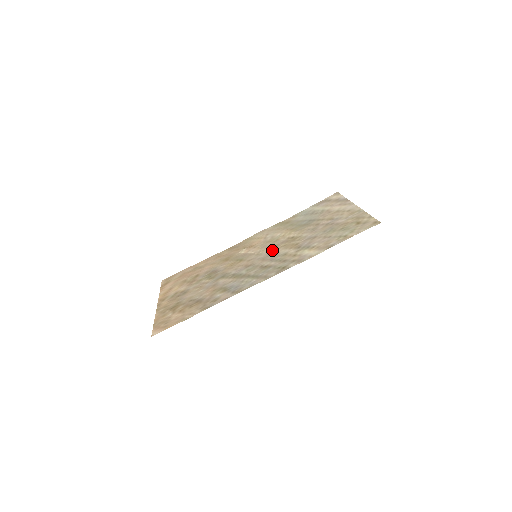
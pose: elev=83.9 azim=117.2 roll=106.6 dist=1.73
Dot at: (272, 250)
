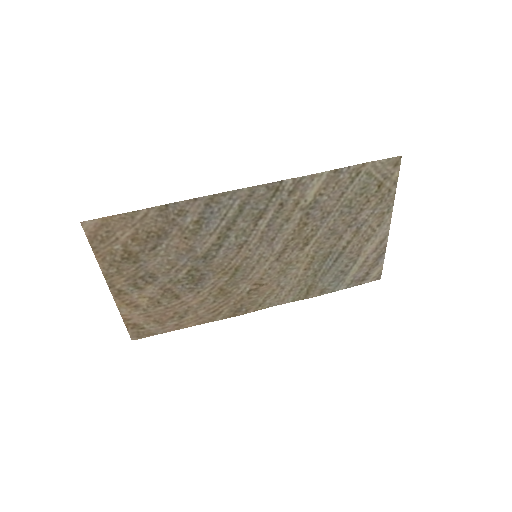
Dot at: (277, 246)
